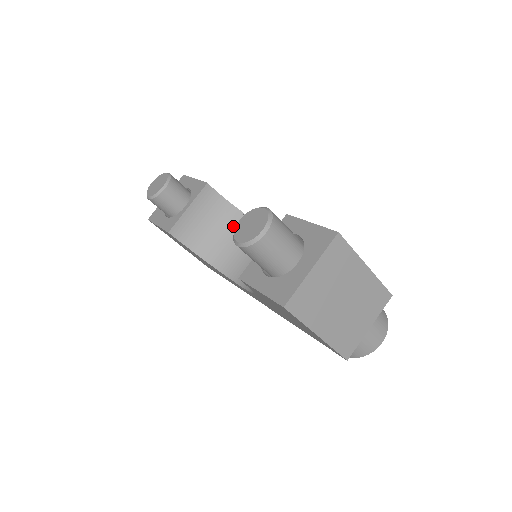
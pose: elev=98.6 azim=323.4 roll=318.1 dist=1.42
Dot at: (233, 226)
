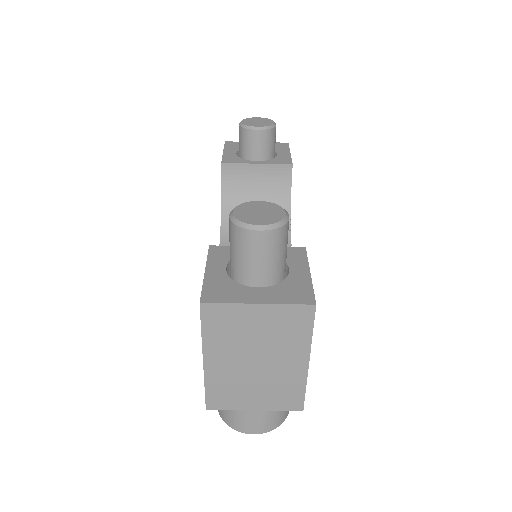
Dot at: occluded
